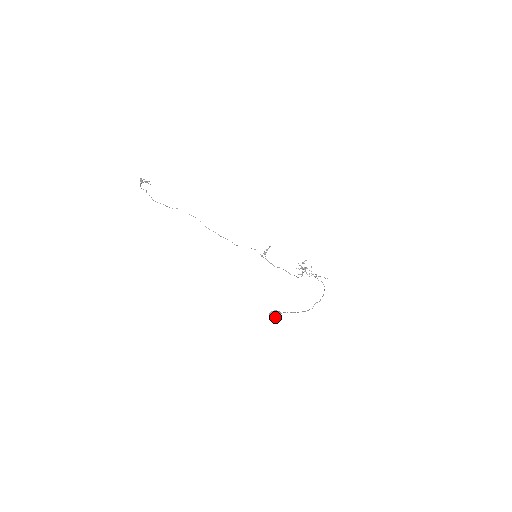
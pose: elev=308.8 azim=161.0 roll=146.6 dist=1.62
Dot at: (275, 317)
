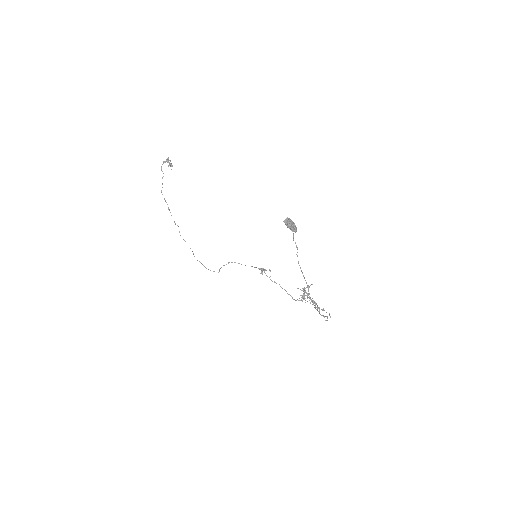
Dot at: (291, 224)
